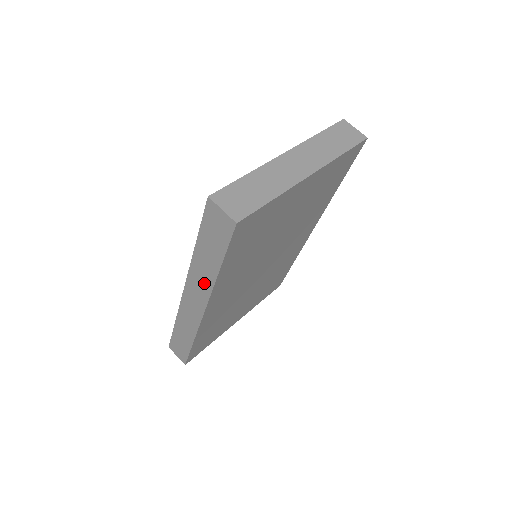
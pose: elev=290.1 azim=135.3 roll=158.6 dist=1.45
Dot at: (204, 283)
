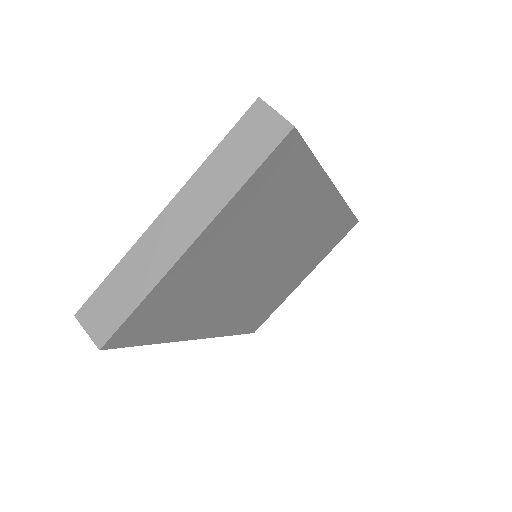
Dot at: occluded
